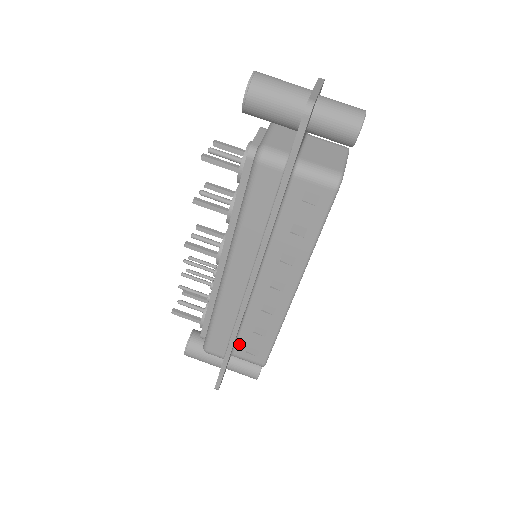
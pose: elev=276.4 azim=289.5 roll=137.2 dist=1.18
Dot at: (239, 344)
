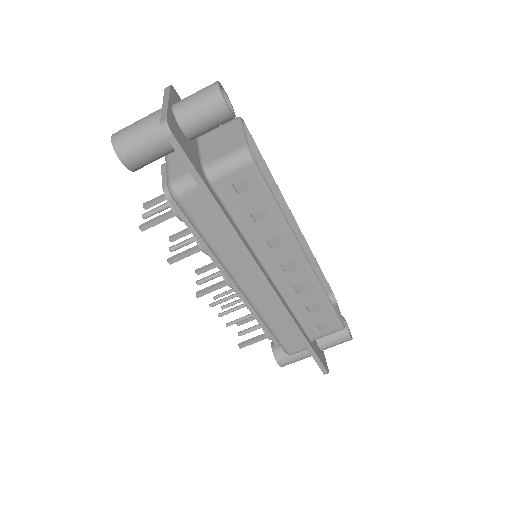
Dot at: (308, 329)
